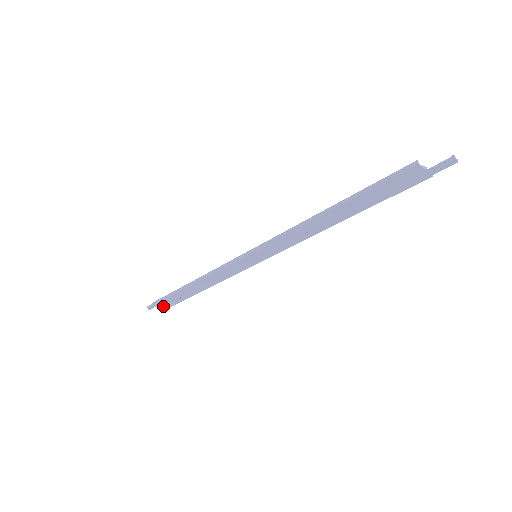
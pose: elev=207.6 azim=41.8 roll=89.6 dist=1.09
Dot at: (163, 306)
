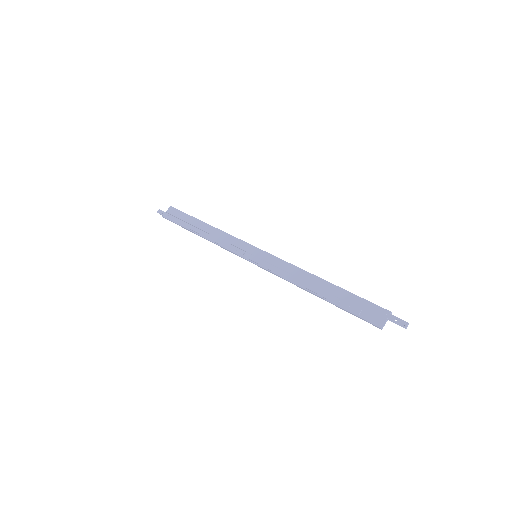
Dot at: (169, 210)
